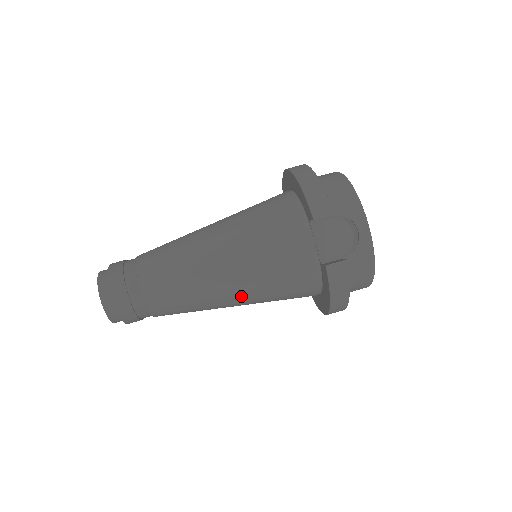
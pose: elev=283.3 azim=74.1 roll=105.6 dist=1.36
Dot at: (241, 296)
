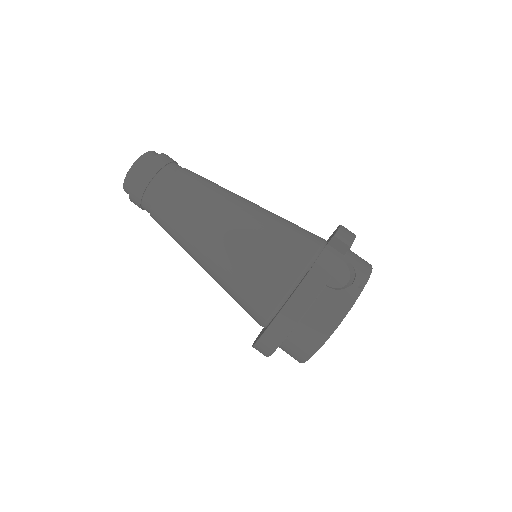
Dot at: (225, 246)
